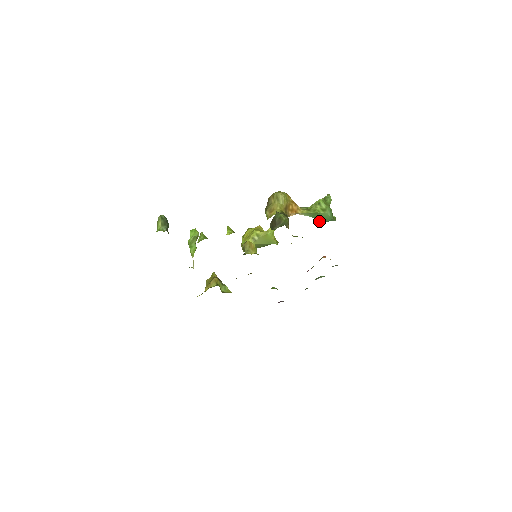
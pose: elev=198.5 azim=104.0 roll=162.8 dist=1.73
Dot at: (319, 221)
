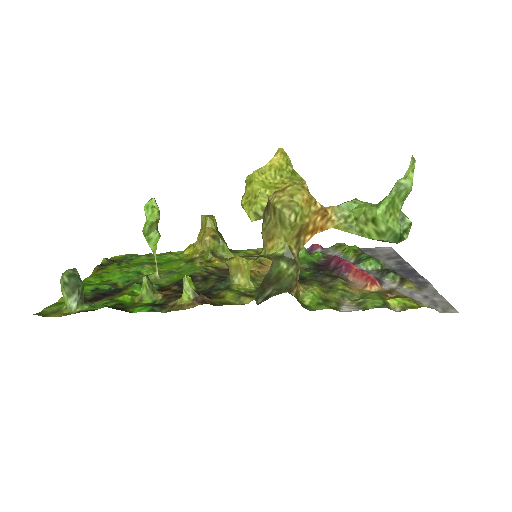
Dot at: occluded
